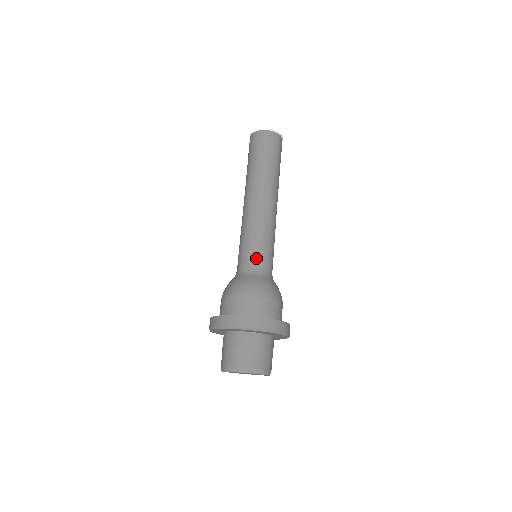
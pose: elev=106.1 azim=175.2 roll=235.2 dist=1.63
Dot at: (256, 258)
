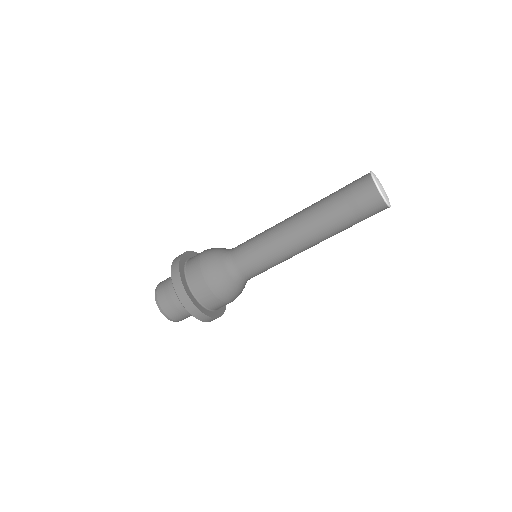
Dot at: occluded
